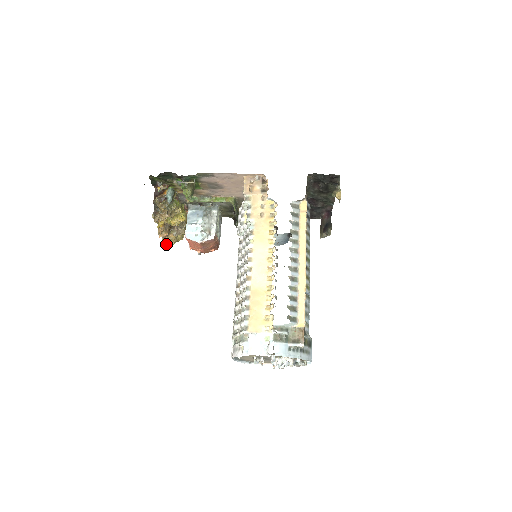
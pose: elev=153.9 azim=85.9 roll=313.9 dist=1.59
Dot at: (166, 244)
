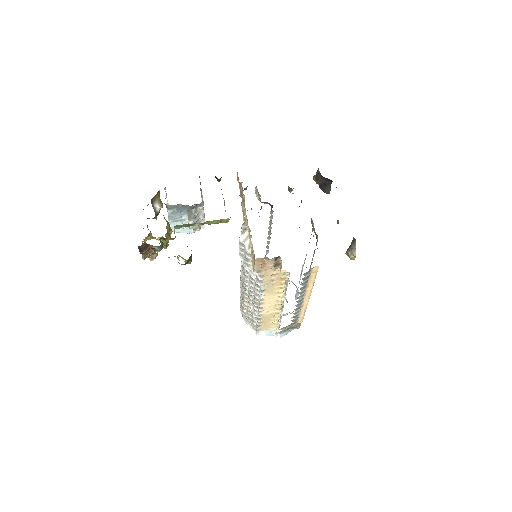
Dot at: occluded
